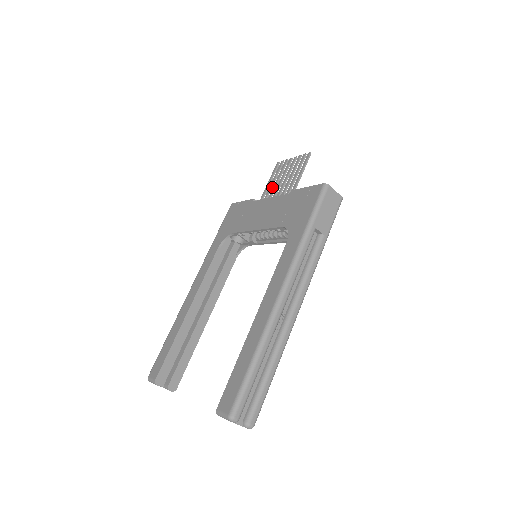
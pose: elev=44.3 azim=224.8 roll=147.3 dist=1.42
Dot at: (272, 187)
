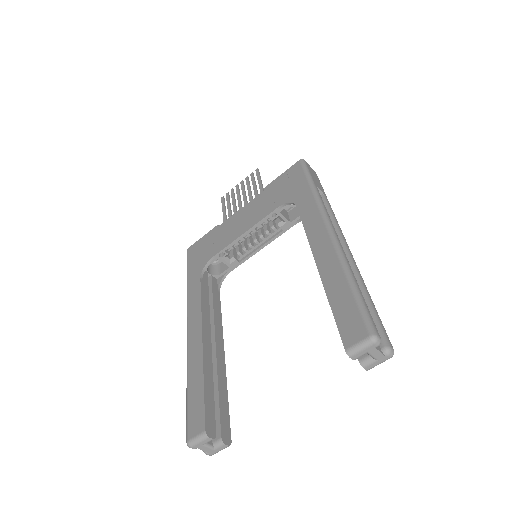
Dot at: (231, 211)
